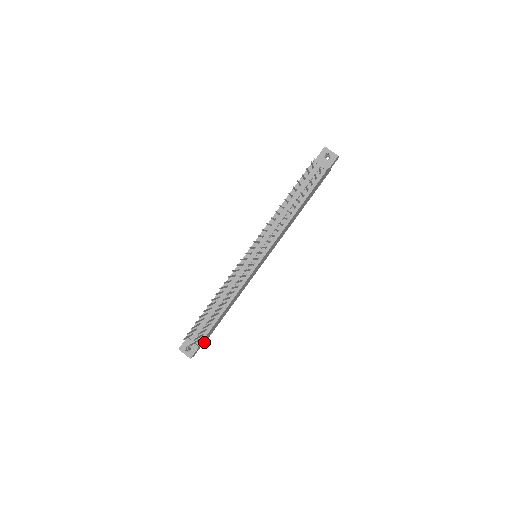
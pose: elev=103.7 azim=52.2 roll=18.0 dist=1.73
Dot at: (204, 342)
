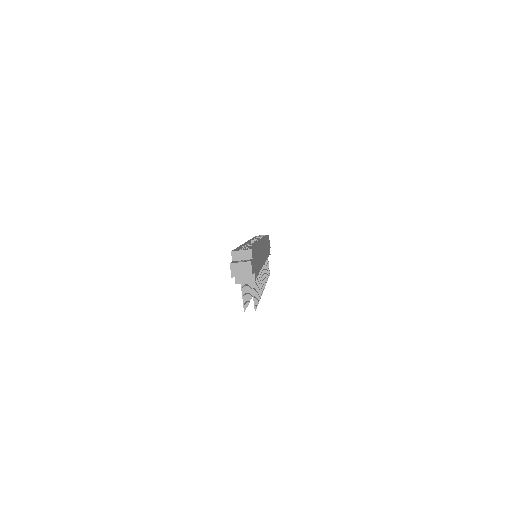
Dot at: occluded
